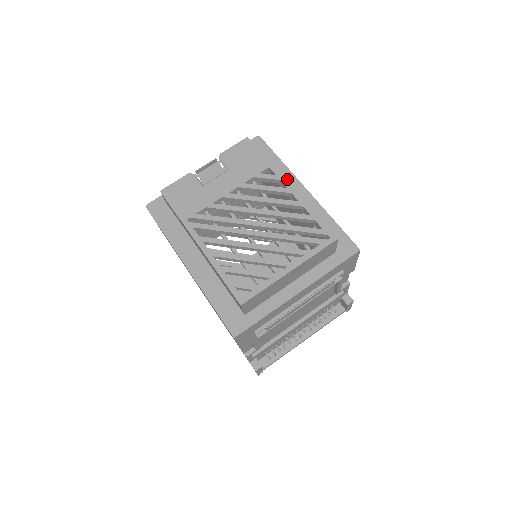
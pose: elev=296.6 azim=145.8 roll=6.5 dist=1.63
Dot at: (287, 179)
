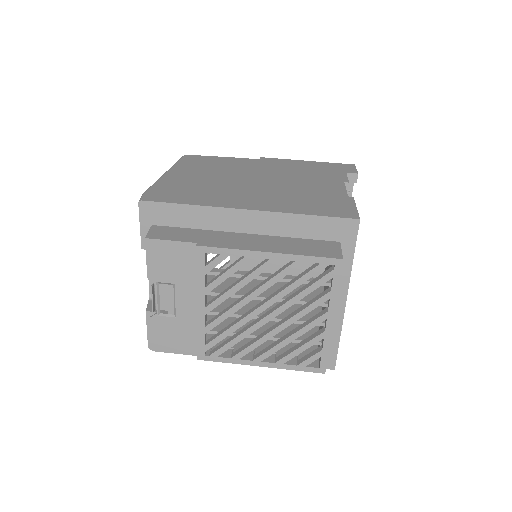
Dot at: (220, 218)
